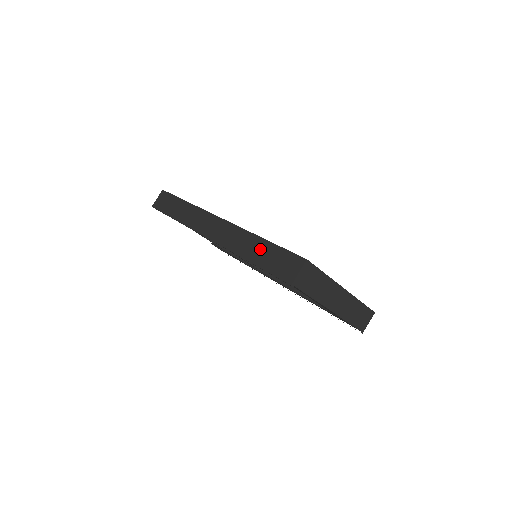
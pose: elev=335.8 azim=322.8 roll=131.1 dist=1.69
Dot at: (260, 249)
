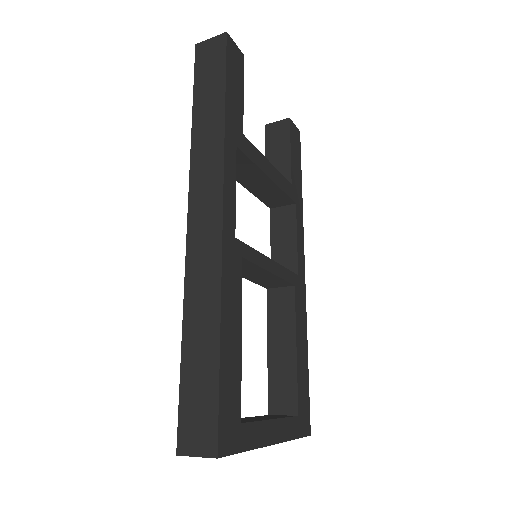
Dot at: (203, 349)
